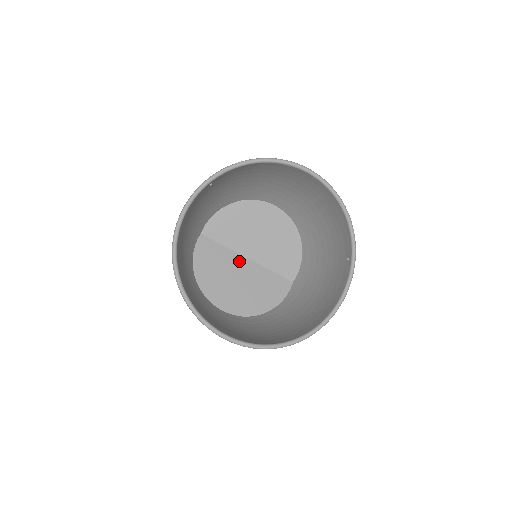
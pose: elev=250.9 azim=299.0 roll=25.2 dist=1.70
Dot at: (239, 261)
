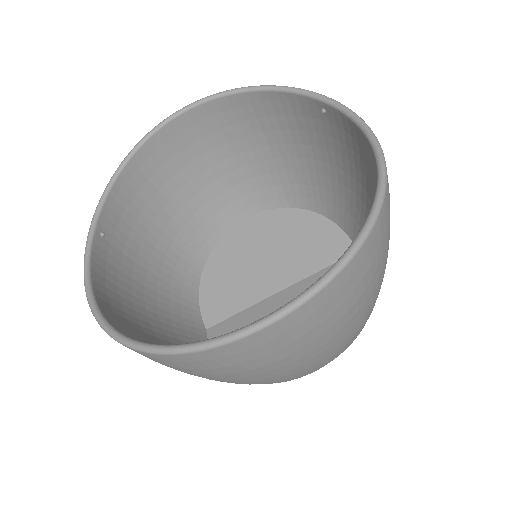
Dot at: (273, 303)
